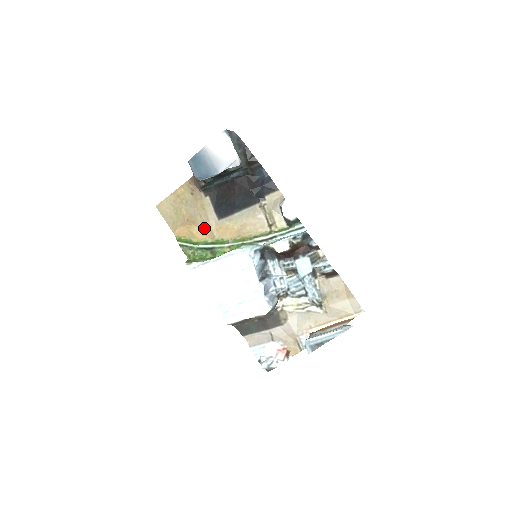
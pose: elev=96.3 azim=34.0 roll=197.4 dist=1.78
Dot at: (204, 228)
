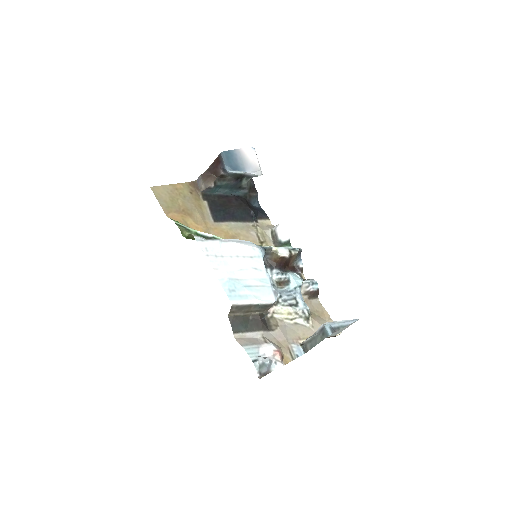
Dot at: (199, 223)
